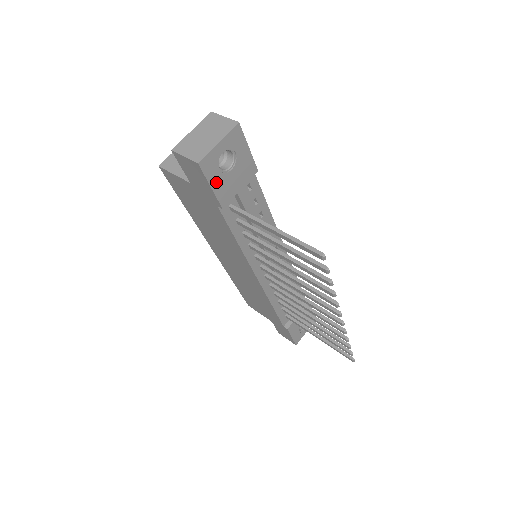
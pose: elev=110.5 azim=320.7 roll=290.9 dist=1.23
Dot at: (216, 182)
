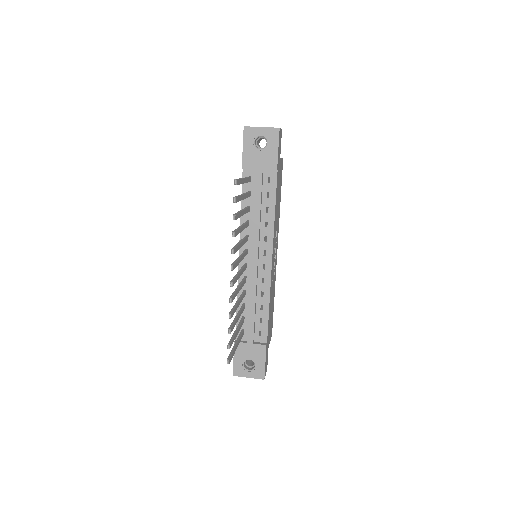
Dot at: (248, 148)
